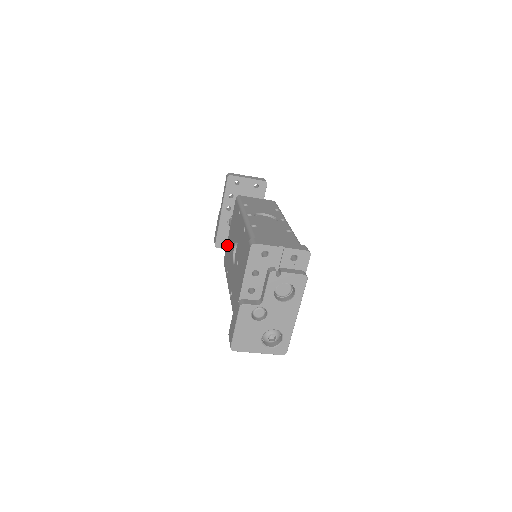
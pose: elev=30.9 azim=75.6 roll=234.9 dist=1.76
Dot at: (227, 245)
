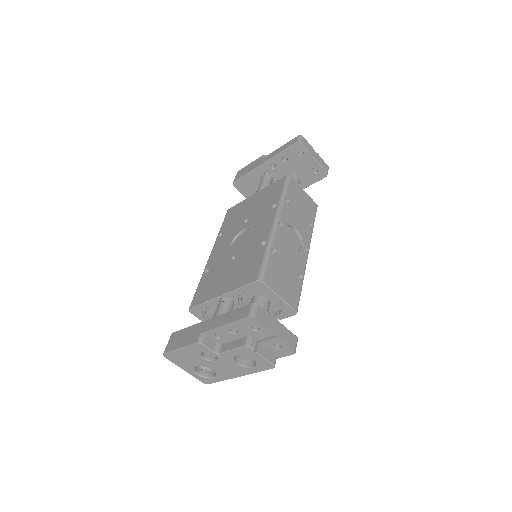
Dot at: (242, 204)
